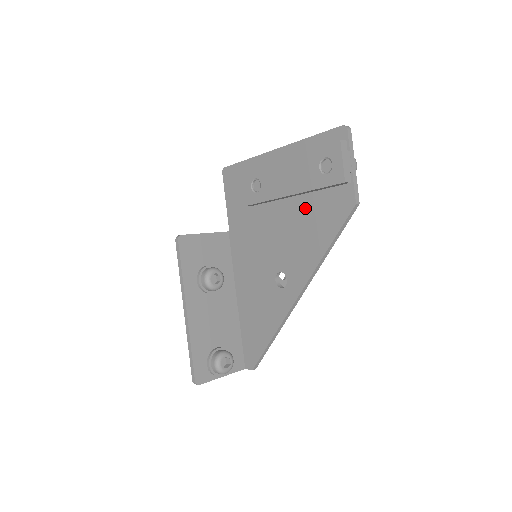
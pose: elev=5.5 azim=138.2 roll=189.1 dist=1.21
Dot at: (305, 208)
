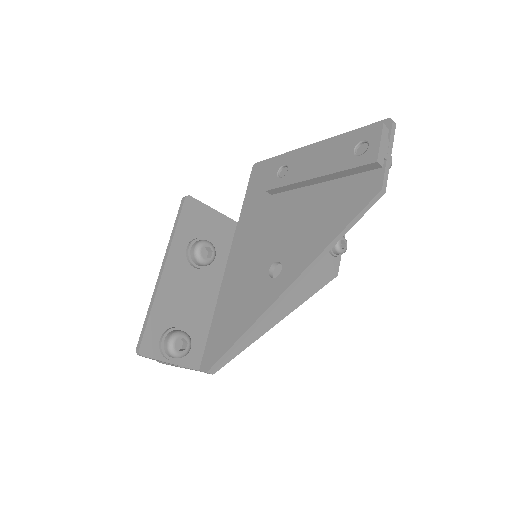
Dot at: (326, 196)
